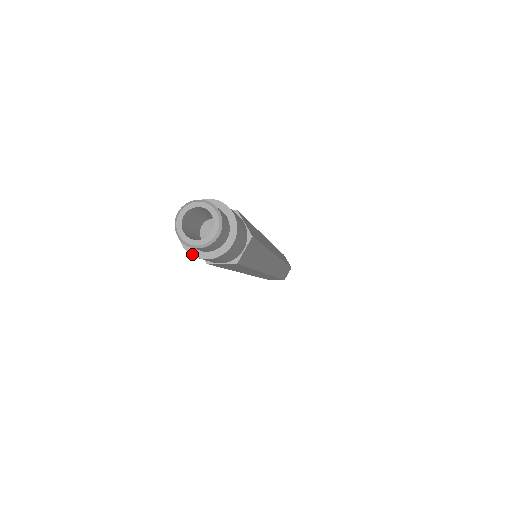
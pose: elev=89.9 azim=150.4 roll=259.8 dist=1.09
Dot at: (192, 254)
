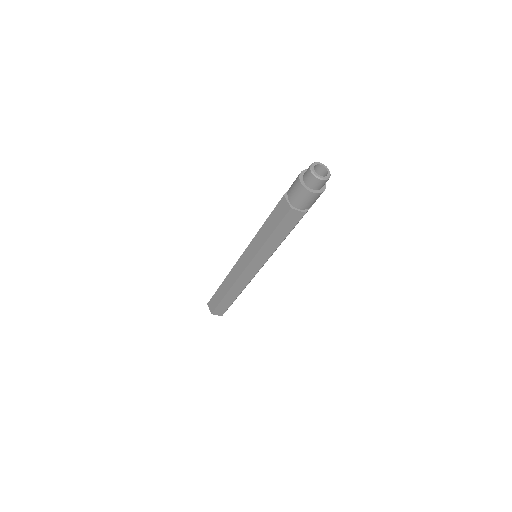
Dot at: (319, 193)
